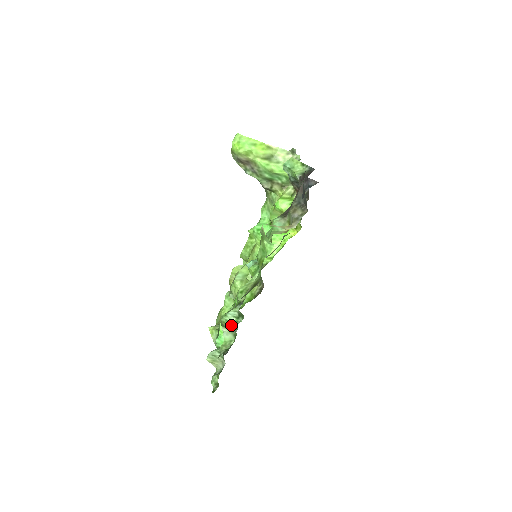
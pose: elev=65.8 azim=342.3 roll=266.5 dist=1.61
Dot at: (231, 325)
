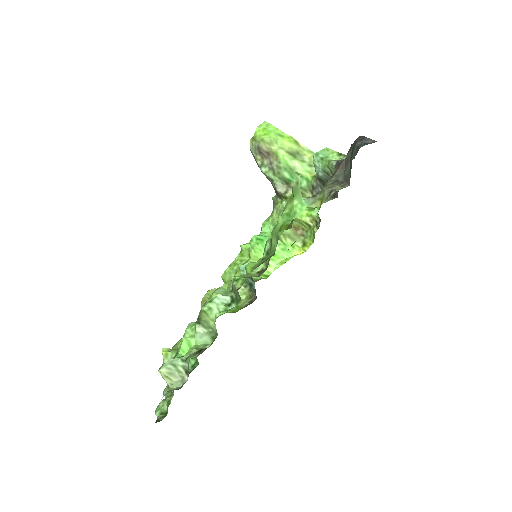
Dot at: (214, 317)
